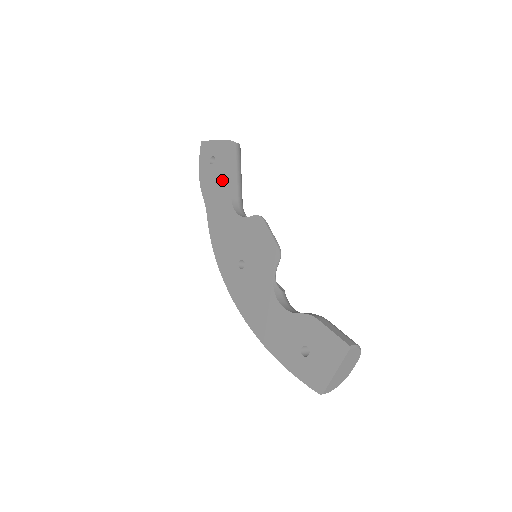
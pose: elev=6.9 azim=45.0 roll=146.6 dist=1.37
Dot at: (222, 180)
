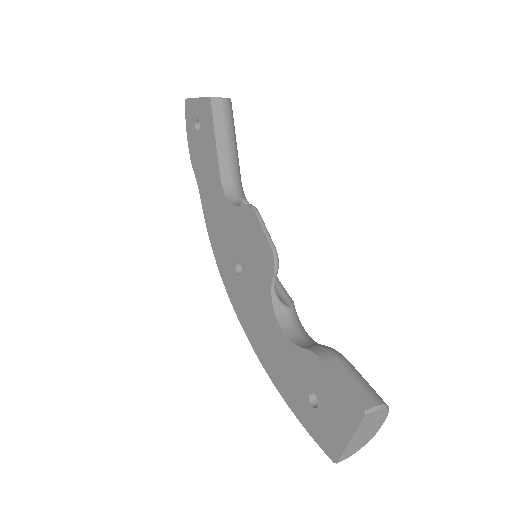
Dot at: (209, 153)
